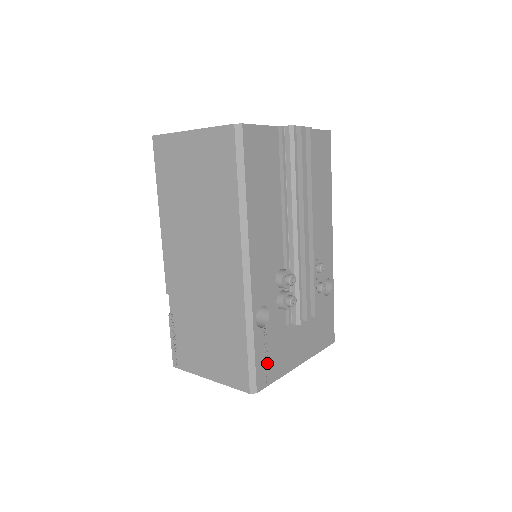
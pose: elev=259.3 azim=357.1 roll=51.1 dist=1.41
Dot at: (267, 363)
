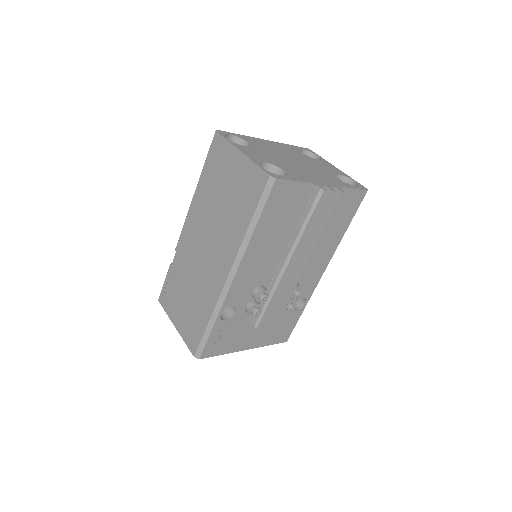
Dot at: (217, 343)
